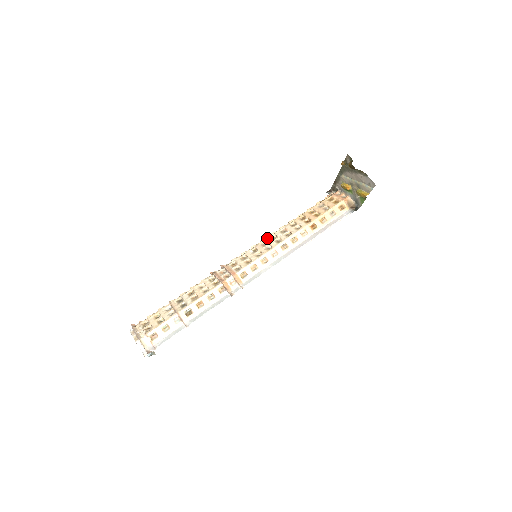
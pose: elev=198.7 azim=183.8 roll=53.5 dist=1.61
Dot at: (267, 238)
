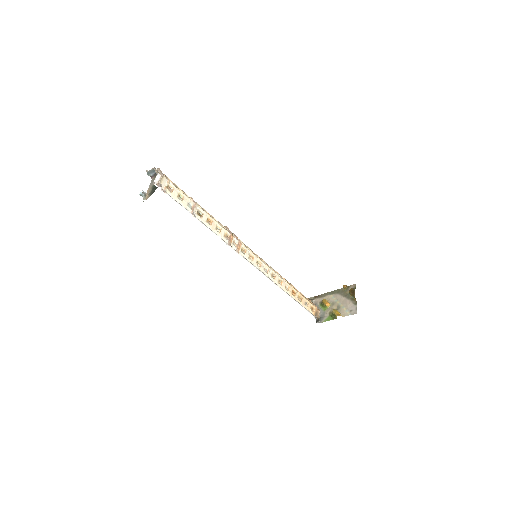
Dot at: occluded
